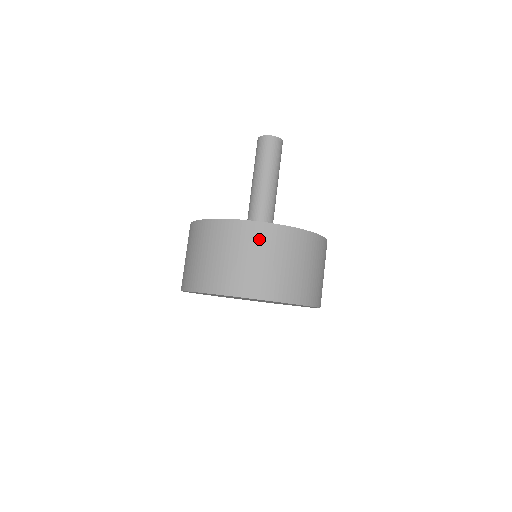
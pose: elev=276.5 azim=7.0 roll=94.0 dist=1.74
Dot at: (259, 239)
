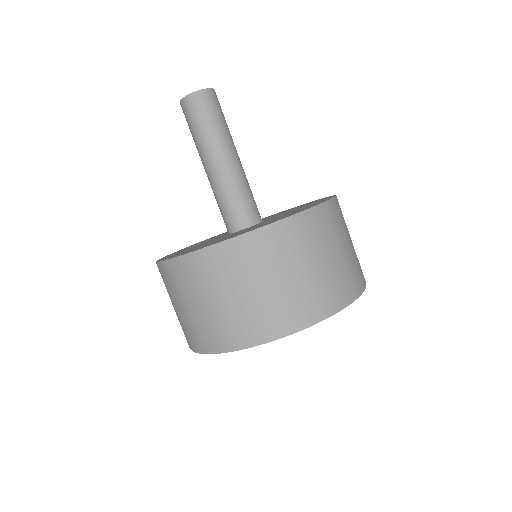
Dot at: (202, 275)
